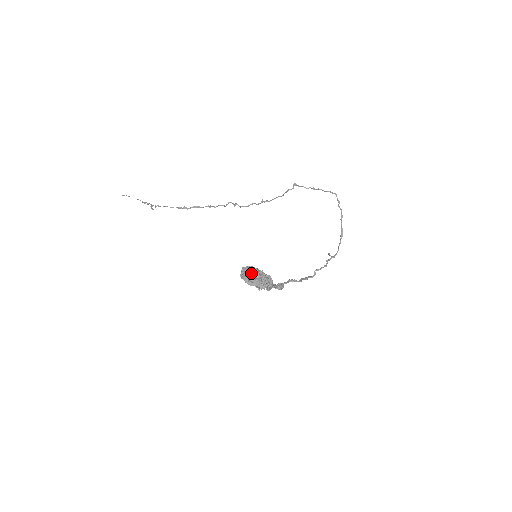
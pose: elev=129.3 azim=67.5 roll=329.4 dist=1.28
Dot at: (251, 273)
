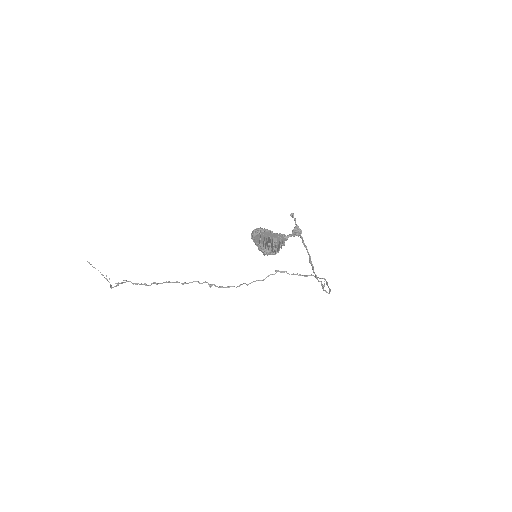
Dot at: occluded
